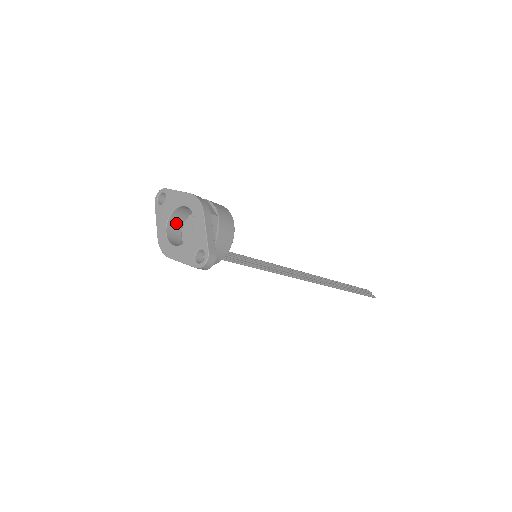
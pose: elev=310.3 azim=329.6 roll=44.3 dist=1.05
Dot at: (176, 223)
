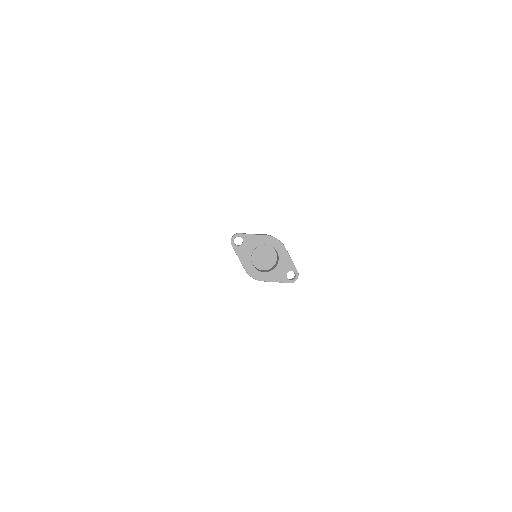
Dot at: occluded
